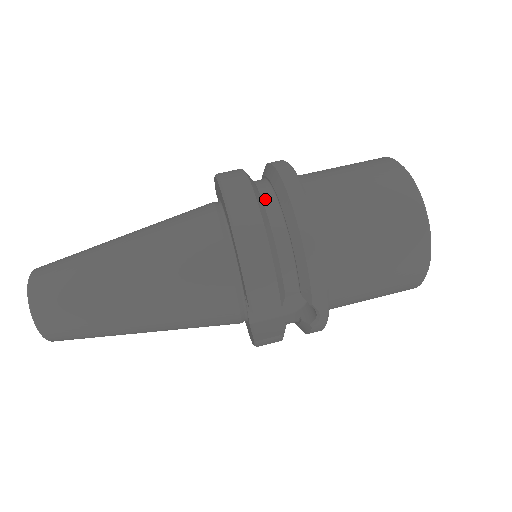
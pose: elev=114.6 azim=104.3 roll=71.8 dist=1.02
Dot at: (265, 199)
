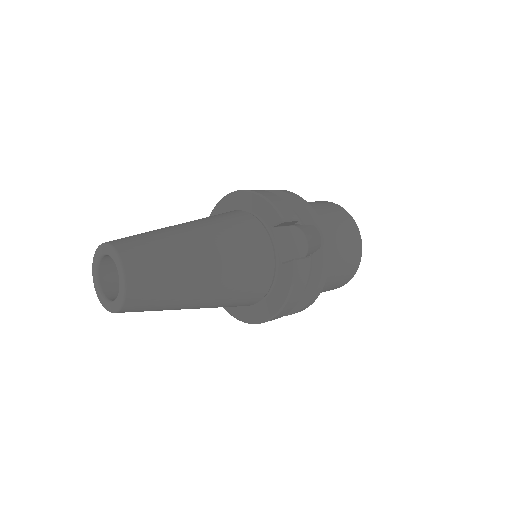
Dot at: occluded
